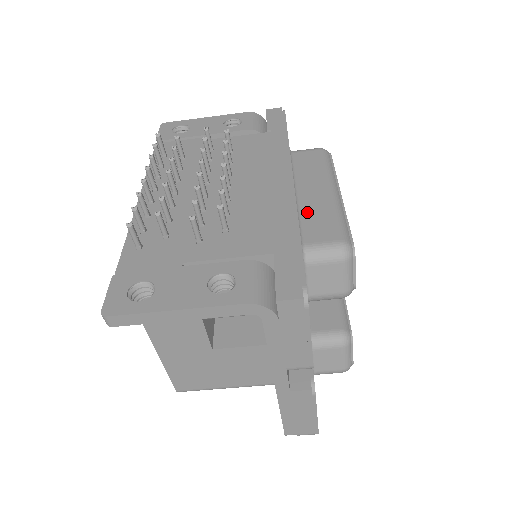
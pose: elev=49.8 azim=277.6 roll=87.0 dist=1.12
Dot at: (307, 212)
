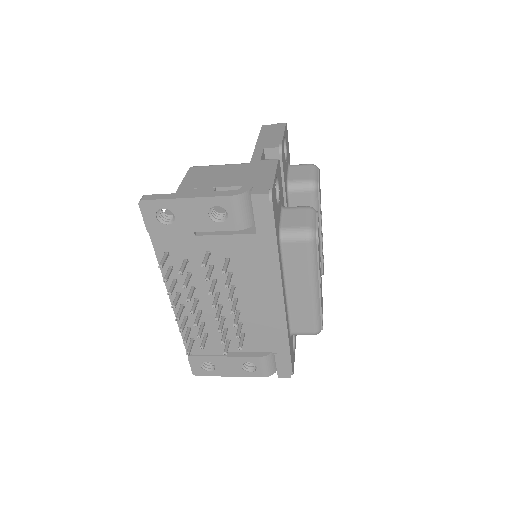
Dot at: (294, 310)
